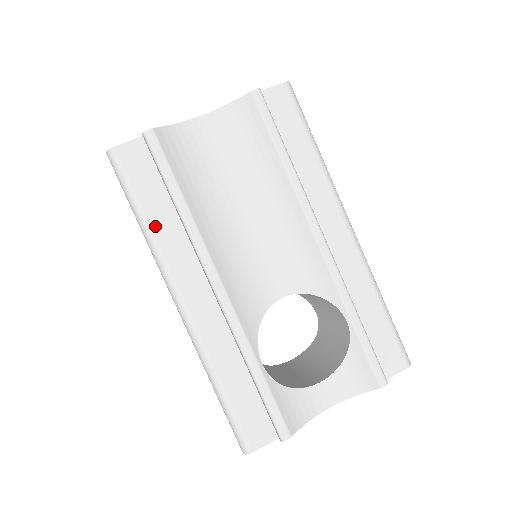
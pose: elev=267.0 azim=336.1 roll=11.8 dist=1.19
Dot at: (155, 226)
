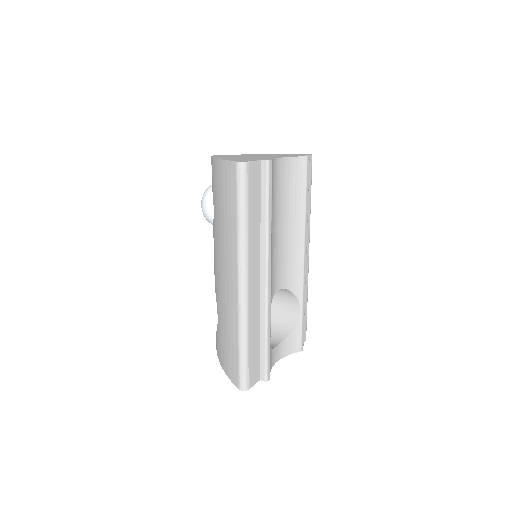
Dot at: (250, 226)
